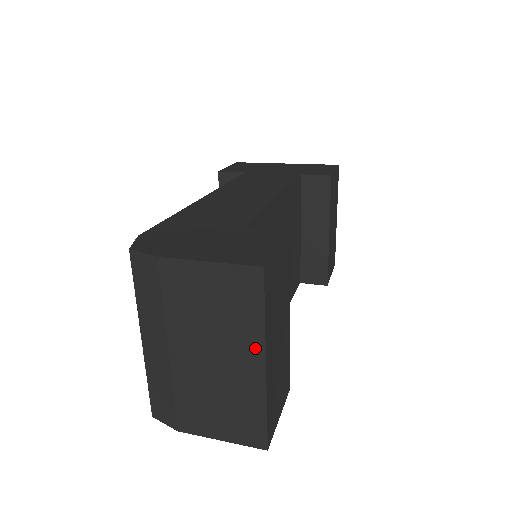
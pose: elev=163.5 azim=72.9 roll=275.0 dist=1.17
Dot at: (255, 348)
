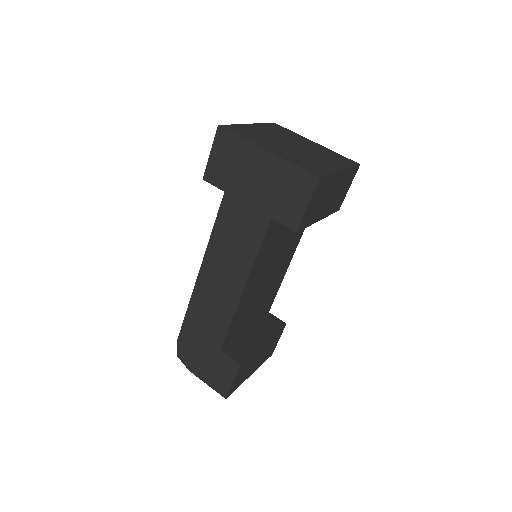
Dot at: occluded
